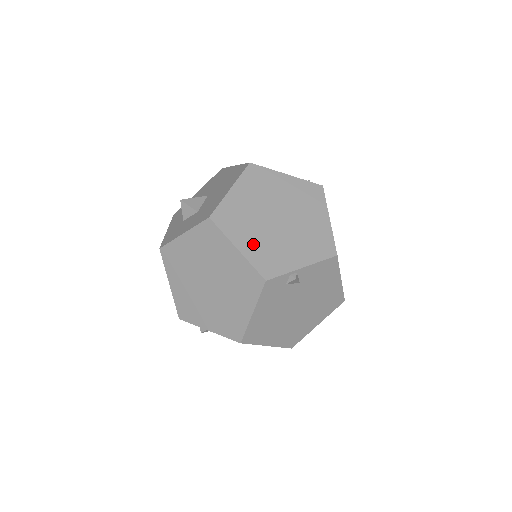
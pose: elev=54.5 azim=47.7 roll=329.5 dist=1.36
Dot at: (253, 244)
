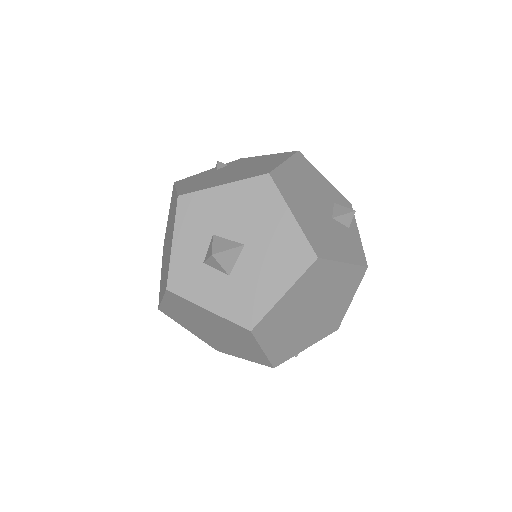
Dot at: (279, 343)
